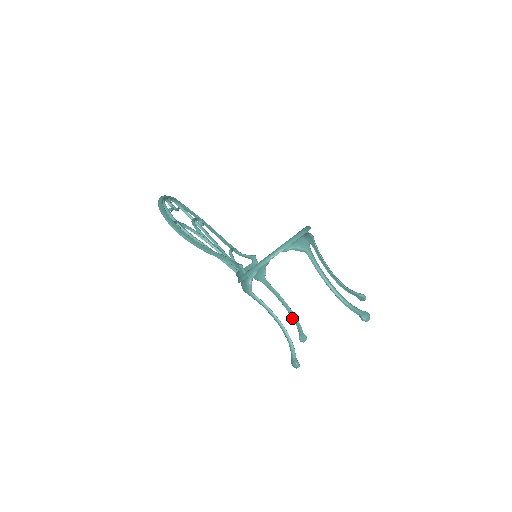
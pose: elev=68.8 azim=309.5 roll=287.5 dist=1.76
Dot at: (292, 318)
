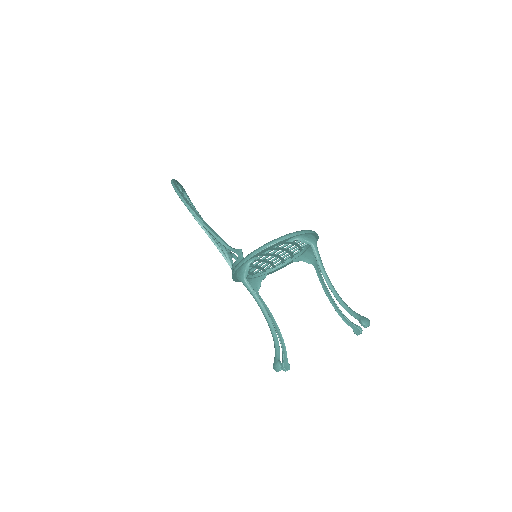
Dot at: (279, 338)
